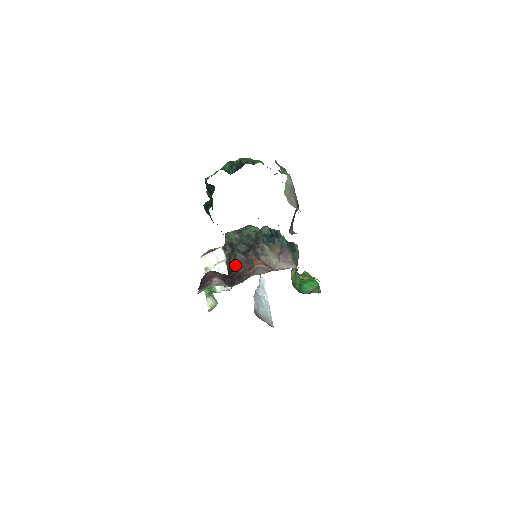
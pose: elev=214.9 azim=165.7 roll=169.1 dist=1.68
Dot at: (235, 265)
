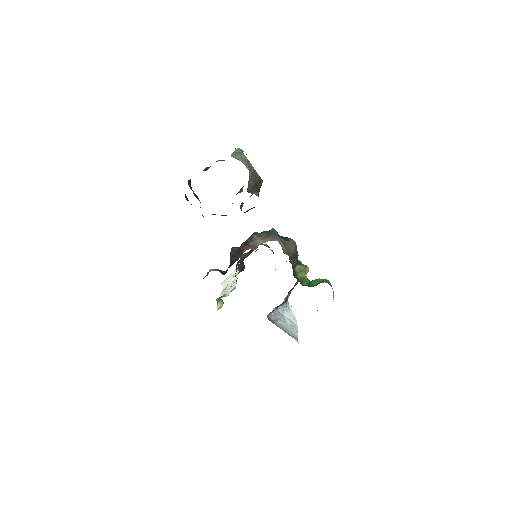
Dot at: (230, 258)
